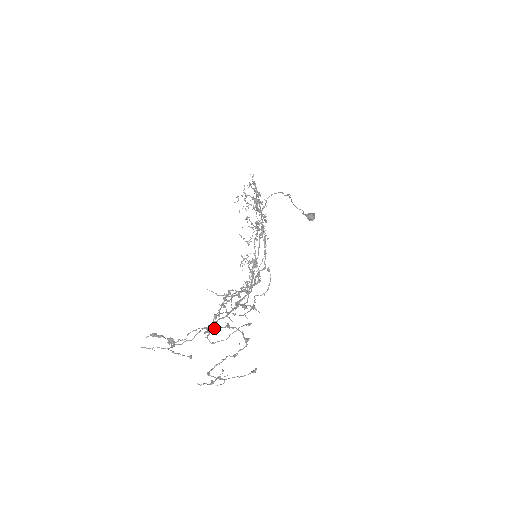
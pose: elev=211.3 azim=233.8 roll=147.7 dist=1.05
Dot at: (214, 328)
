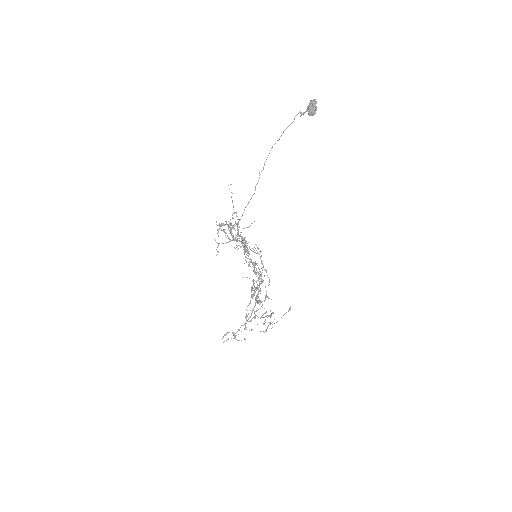
Dot at: occluded
